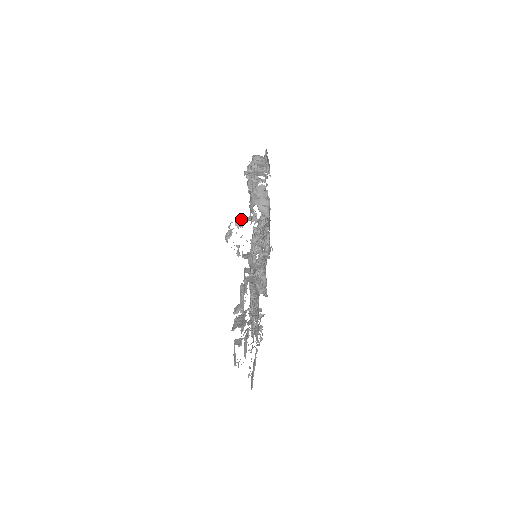
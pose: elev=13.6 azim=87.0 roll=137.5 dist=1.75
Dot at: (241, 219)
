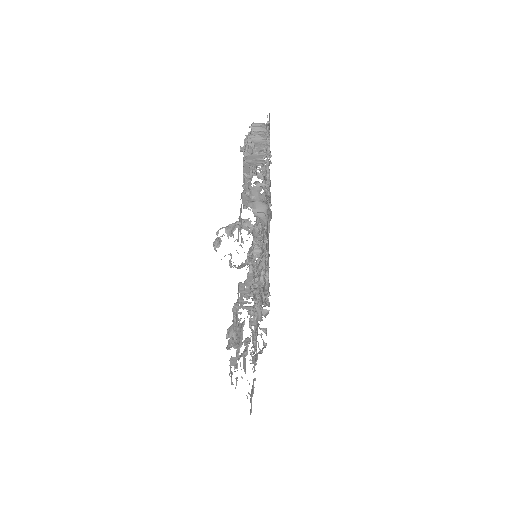
Dot at: (232, 225)
